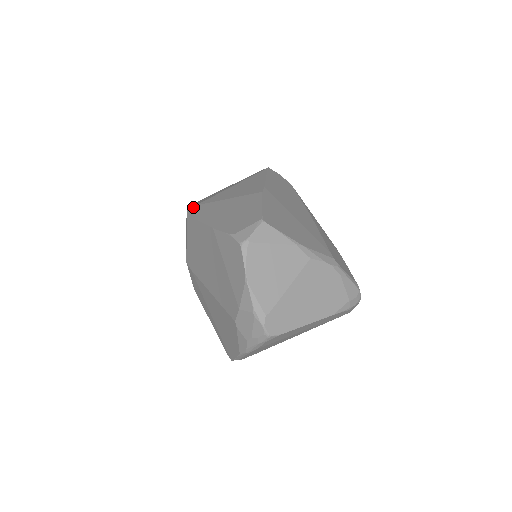
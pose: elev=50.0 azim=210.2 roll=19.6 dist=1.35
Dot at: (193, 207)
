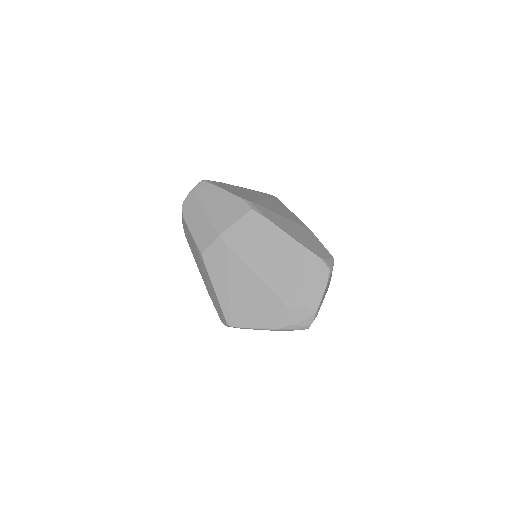
Dot at: (252, 202)
